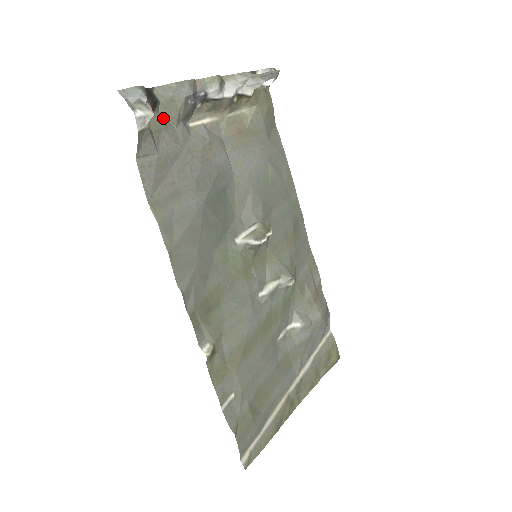
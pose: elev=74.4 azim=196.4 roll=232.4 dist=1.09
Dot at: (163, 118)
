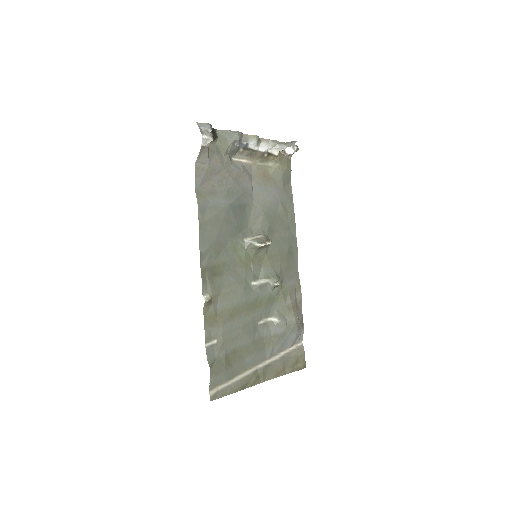
Dot at: (218, 147)
